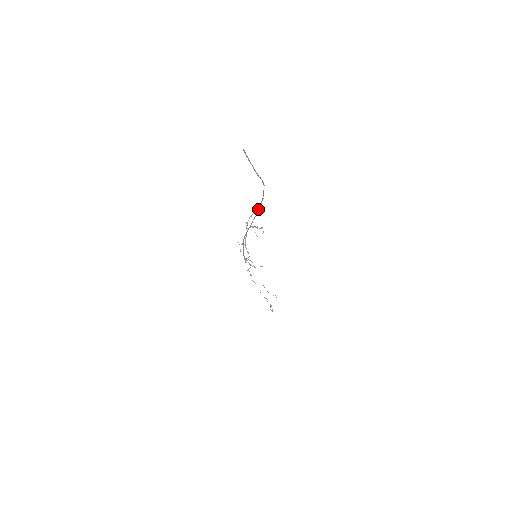
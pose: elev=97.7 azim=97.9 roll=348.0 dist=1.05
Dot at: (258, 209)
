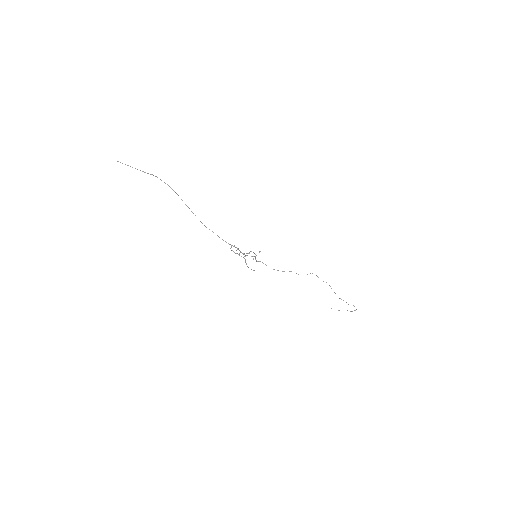
Dot at: occluded
